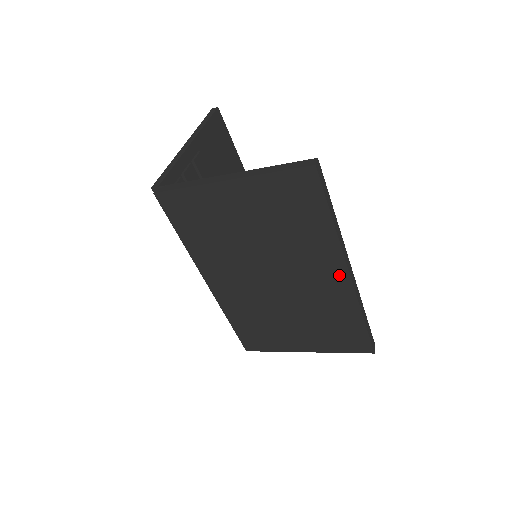
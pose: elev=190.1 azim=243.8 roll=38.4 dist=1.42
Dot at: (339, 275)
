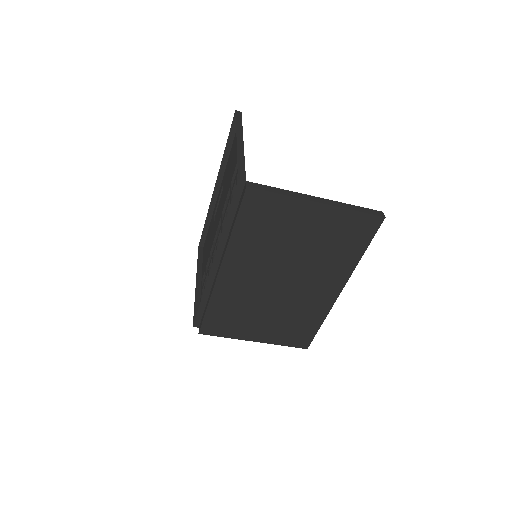
Dot at: (334, 290)
